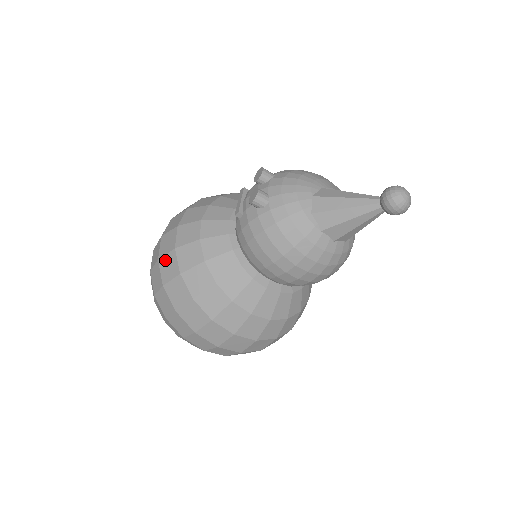
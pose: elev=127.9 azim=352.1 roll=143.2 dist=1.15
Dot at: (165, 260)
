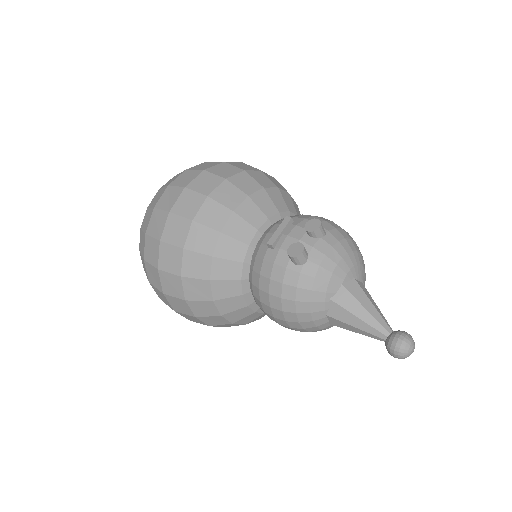
Dot at: (176, 220)
